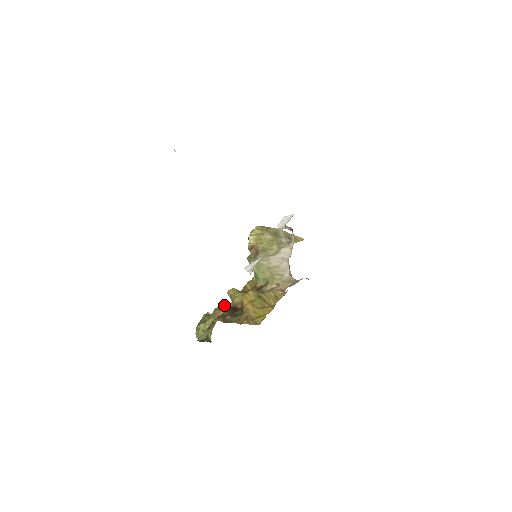
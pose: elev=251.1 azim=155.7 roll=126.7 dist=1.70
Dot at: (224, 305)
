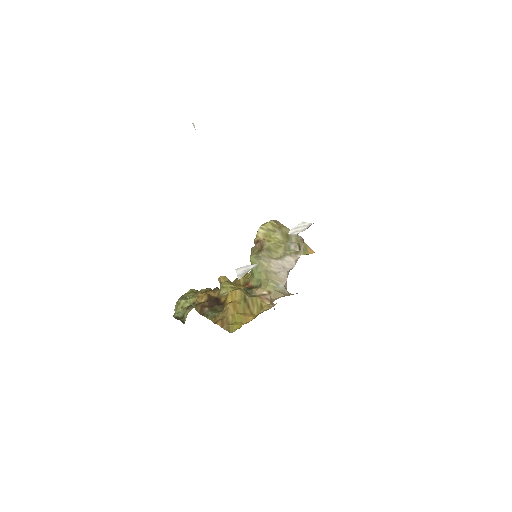
Dot at: (210, 291)
